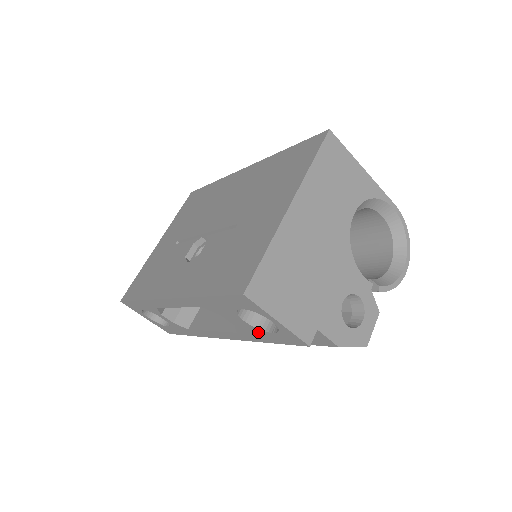
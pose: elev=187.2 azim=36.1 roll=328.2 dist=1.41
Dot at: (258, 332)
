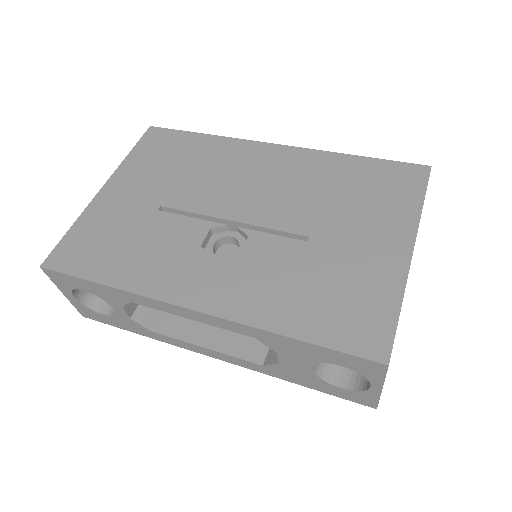
Dot at: (312, 379)
